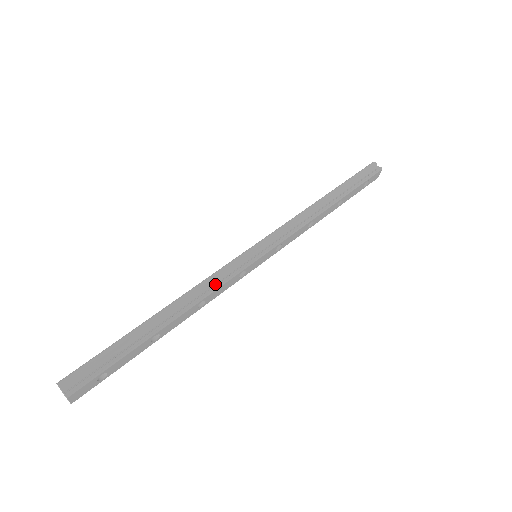
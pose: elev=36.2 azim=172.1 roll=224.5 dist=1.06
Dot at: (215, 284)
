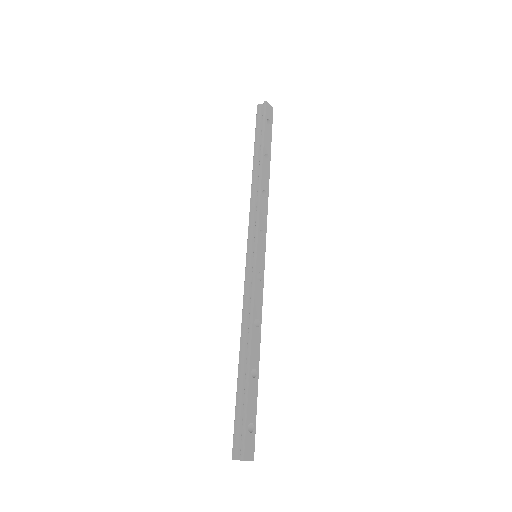
Dot at: (250, 303)
